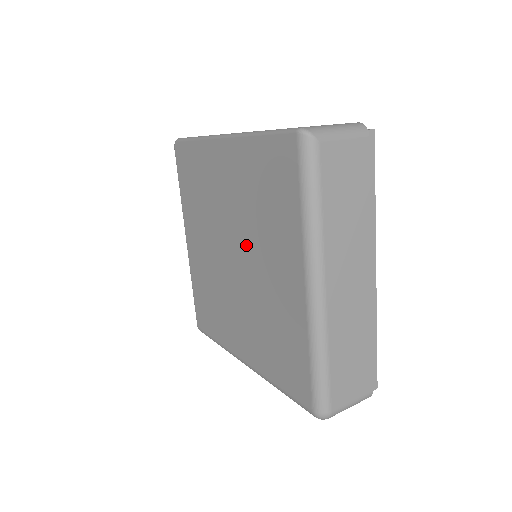
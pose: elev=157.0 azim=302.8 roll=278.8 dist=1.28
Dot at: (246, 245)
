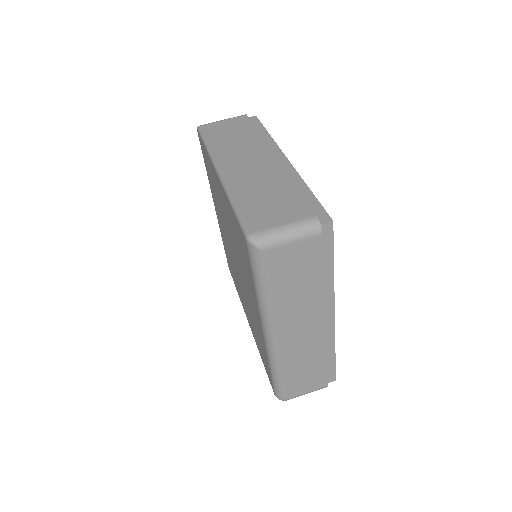
Dot at: (238, 262)
